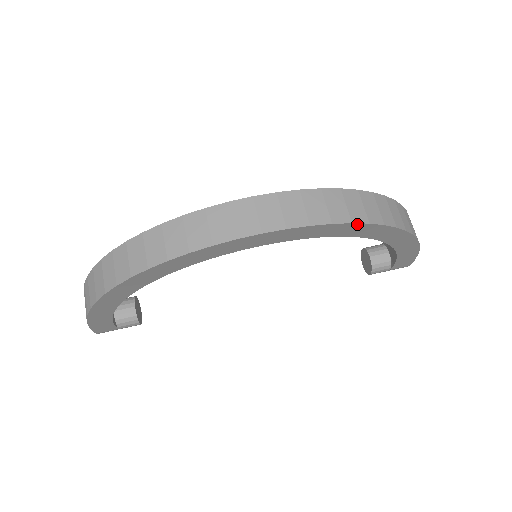
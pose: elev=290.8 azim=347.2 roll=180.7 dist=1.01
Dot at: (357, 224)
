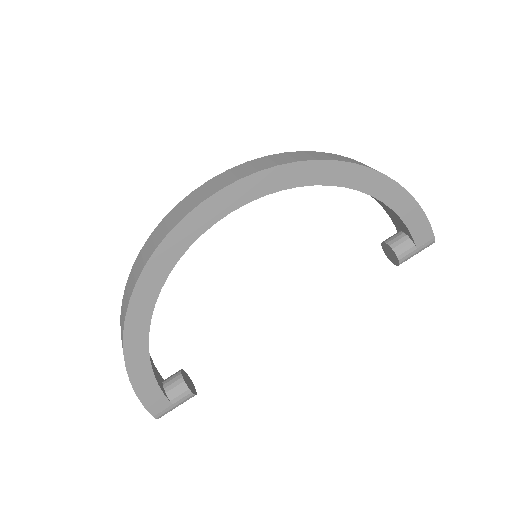
Dot at: (305, 163)
